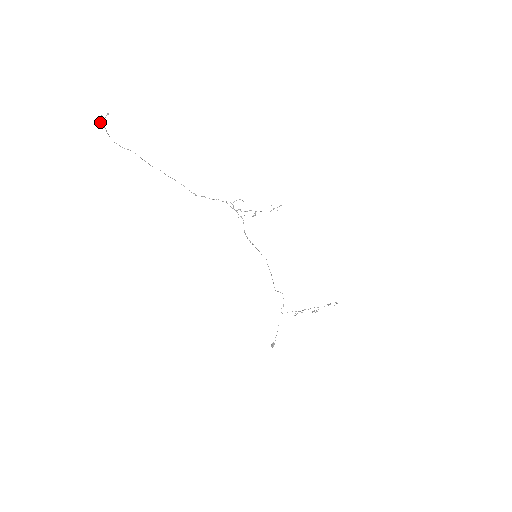
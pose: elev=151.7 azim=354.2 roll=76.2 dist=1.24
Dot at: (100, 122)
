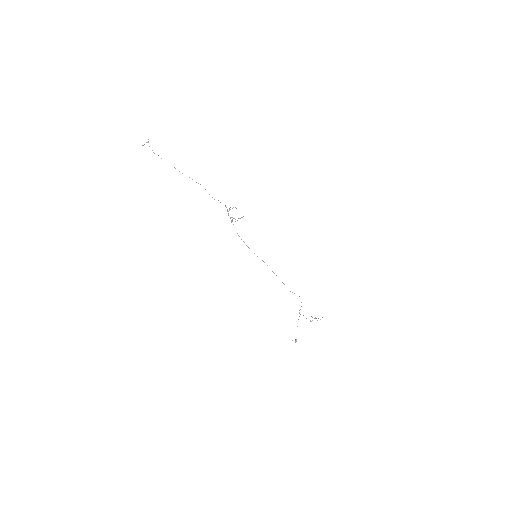
Dot at: occluded
